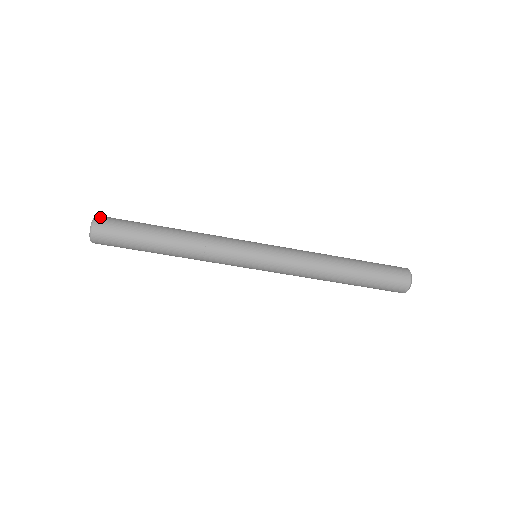
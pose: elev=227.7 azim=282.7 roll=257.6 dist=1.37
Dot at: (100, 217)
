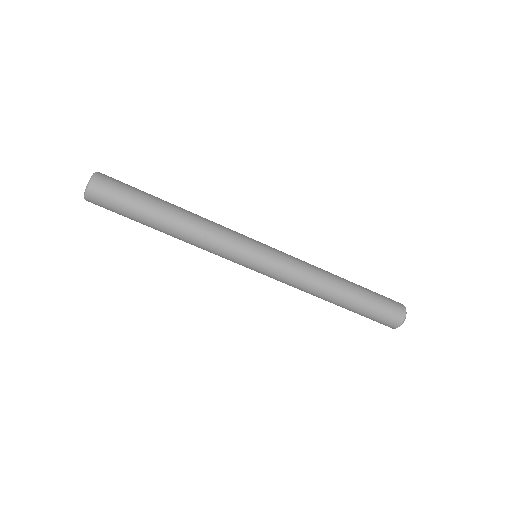
Dot at: occluded
